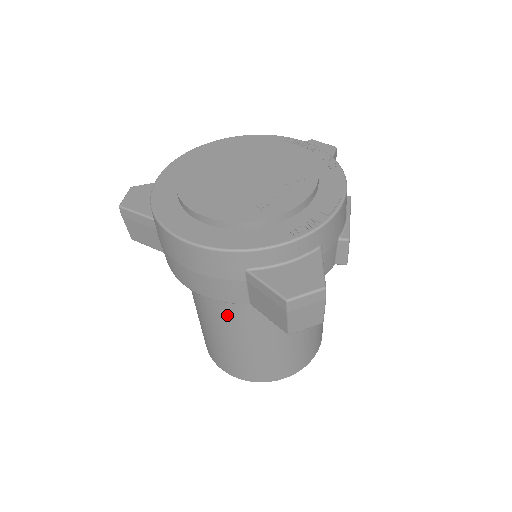
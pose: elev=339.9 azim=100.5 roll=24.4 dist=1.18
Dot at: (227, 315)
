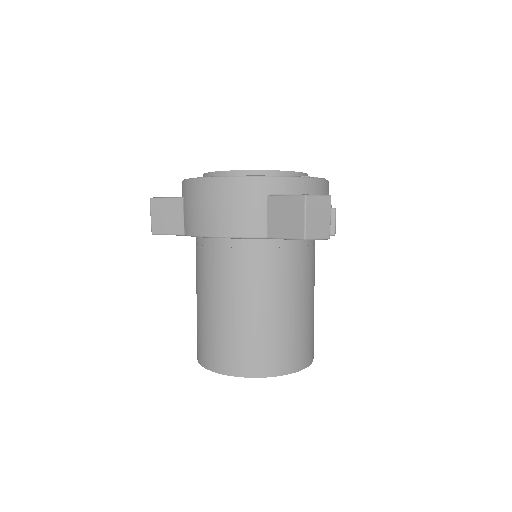
Dot at: (240, 273)
